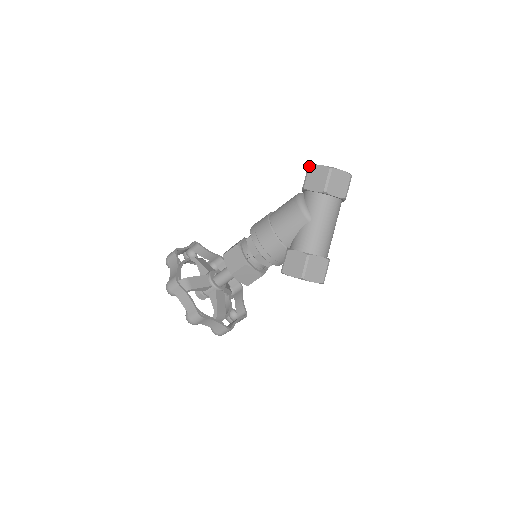
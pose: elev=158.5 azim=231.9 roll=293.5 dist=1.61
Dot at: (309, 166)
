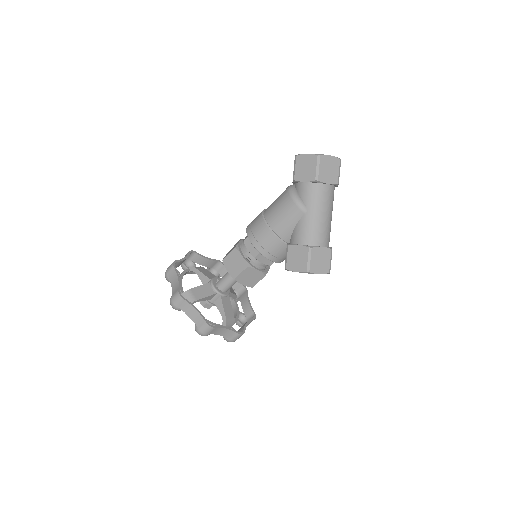
Dot at: (296, 157)
